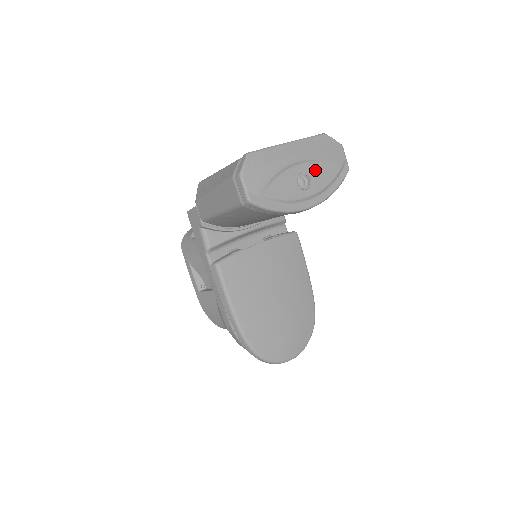
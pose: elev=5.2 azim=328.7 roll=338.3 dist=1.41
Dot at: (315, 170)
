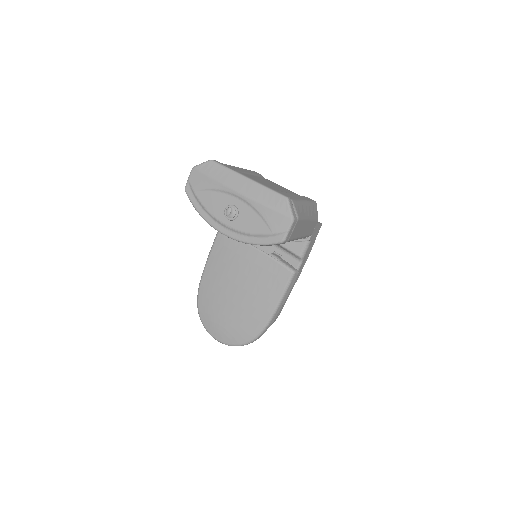
Dot at: (248, 214)
